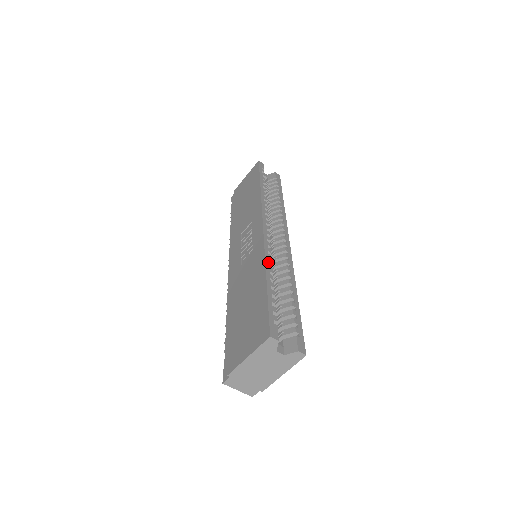
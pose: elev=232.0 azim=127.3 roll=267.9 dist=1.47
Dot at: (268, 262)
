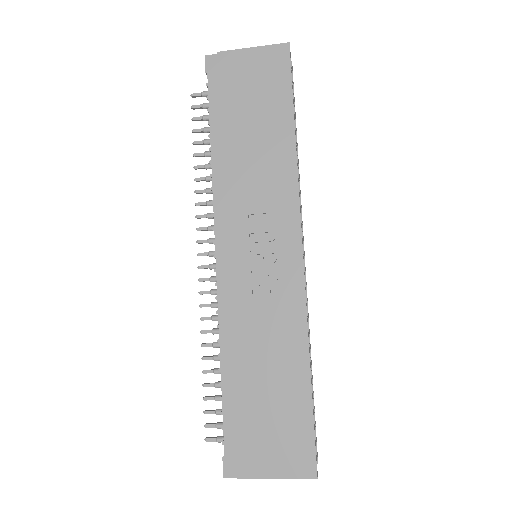
Dot at: occluded
